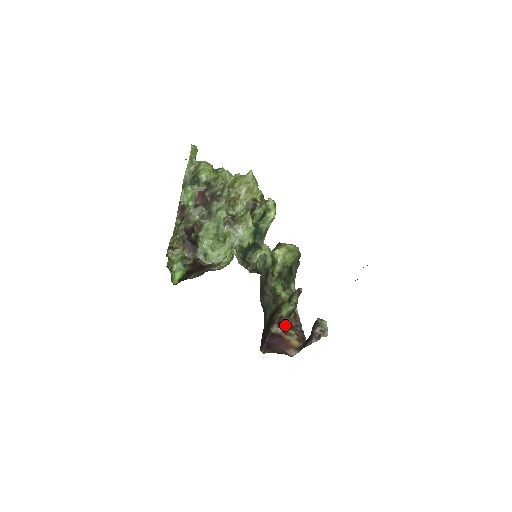
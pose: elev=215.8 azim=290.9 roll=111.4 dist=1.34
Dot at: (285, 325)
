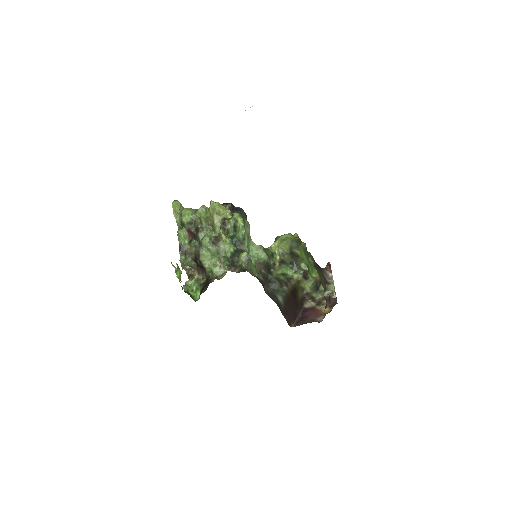
Dot at: (319, 298)
